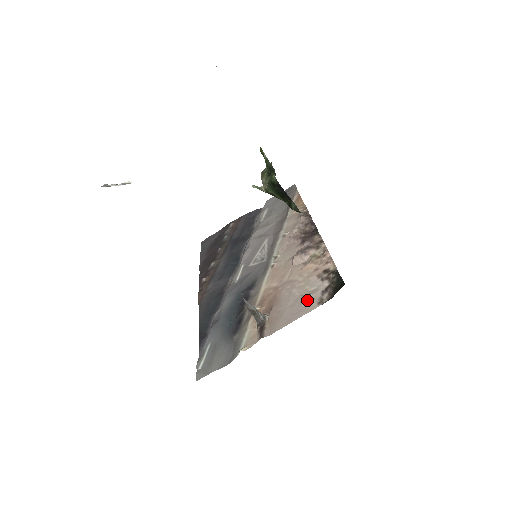
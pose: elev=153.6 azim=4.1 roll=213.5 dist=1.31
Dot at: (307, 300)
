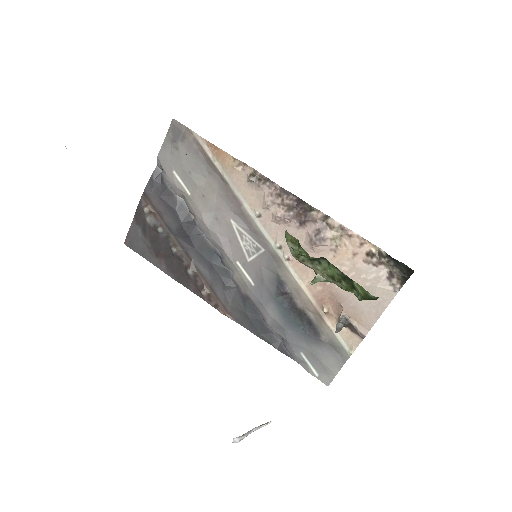
Dot at: (379, 291)
